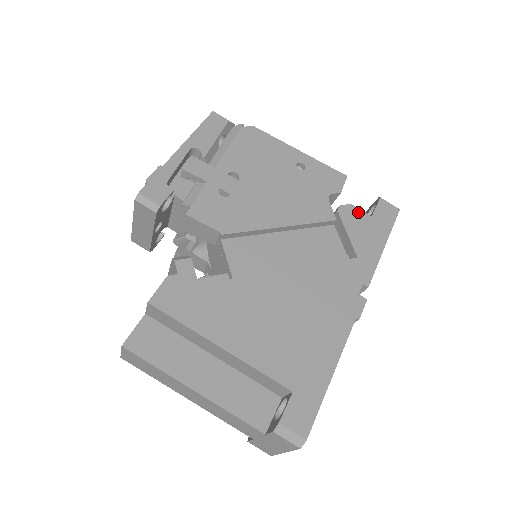
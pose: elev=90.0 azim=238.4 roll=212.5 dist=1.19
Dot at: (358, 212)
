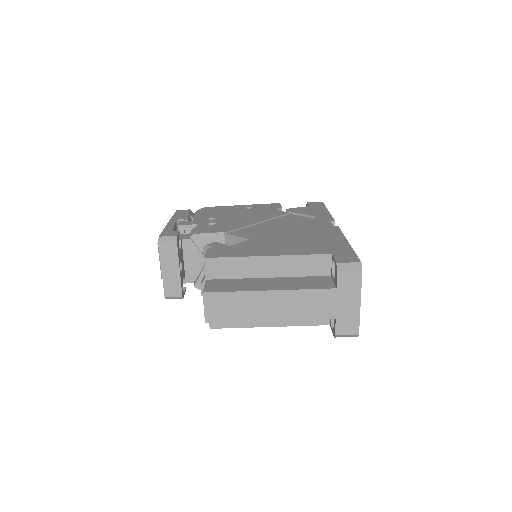
Dot at: (299, 208)
